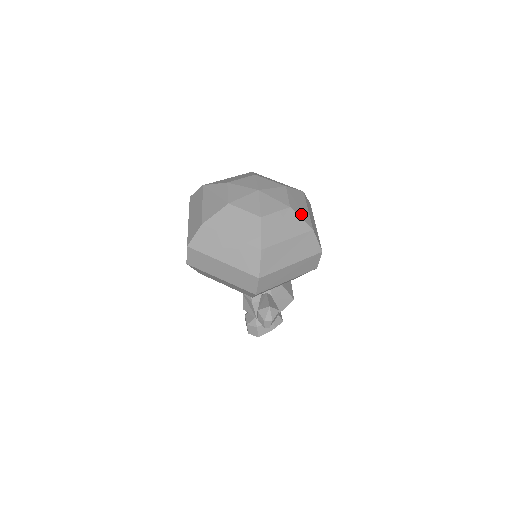
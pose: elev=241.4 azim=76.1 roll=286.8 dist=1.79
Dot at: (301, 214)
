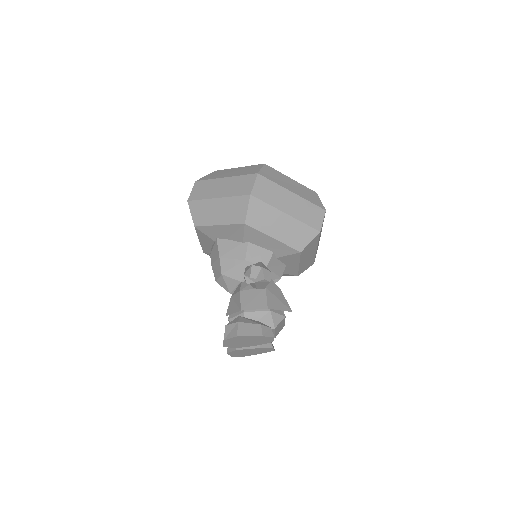
Dot at: occluded
